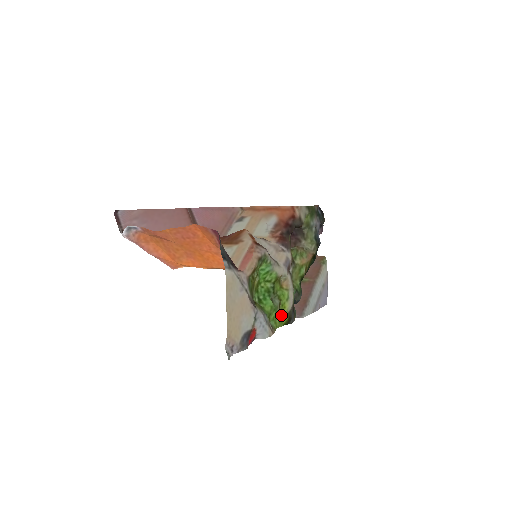
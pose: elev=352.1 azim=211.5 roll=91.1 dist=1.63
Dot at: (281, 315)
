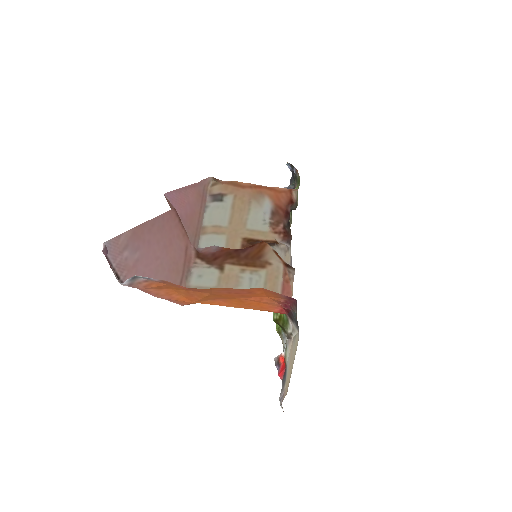
Dot at: occluded
